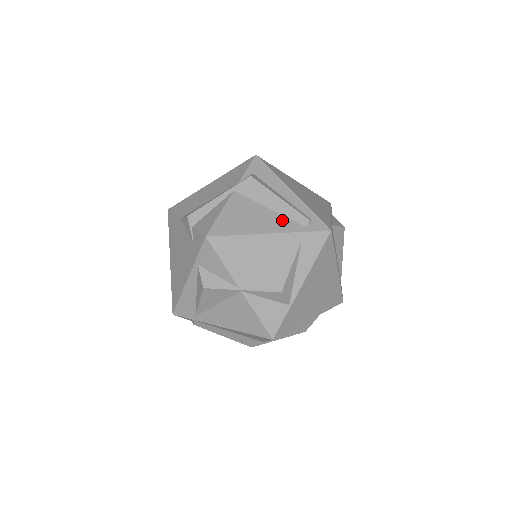
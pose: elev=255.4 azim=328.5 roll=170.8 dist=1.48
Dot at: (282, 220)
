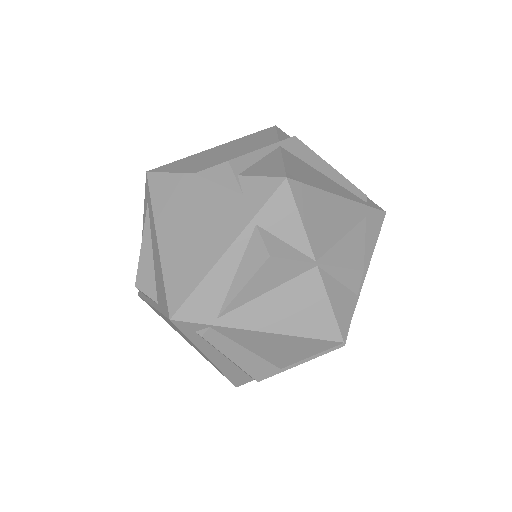
Dot at: (343, 189)
